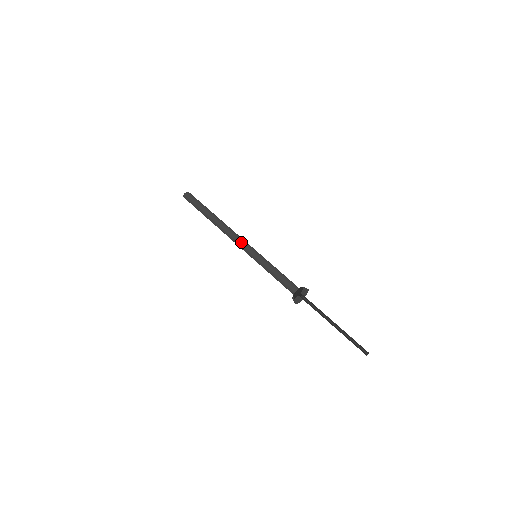
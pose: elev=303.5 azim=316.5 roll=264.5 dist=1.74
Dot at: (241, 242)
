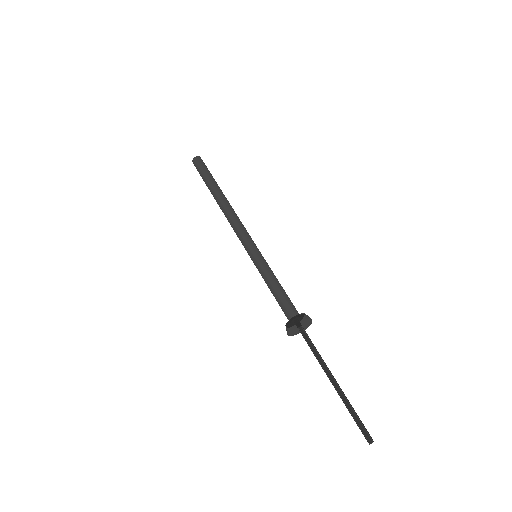
Dot at: (239, 235)
